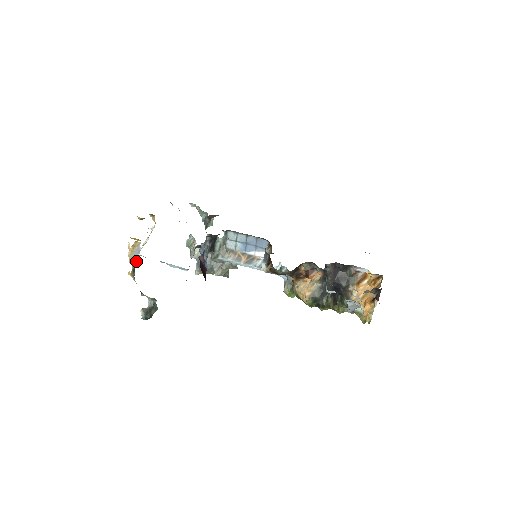
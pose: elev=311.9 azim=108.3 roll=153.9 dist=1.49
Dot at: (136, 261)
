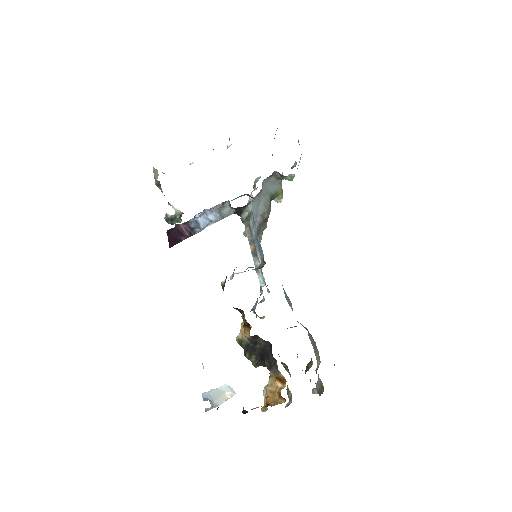
Dot at: occluded
